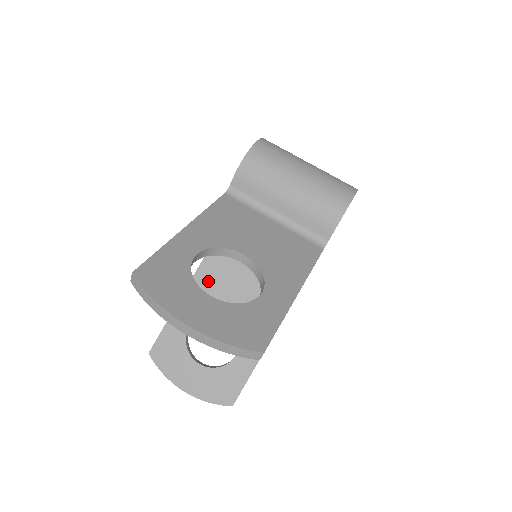
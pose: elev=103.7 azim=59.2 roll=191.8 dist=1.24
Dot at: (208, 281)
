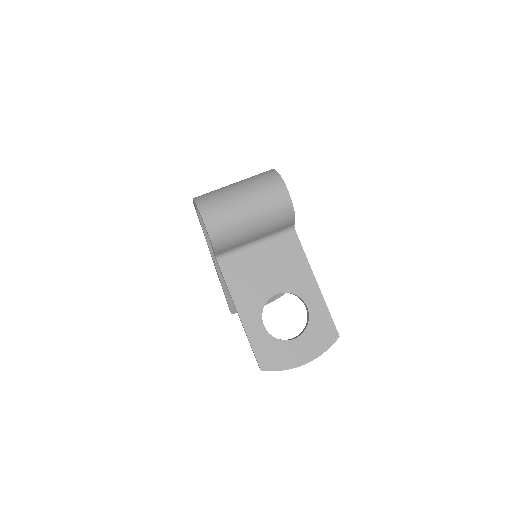
Dot at: occluded
